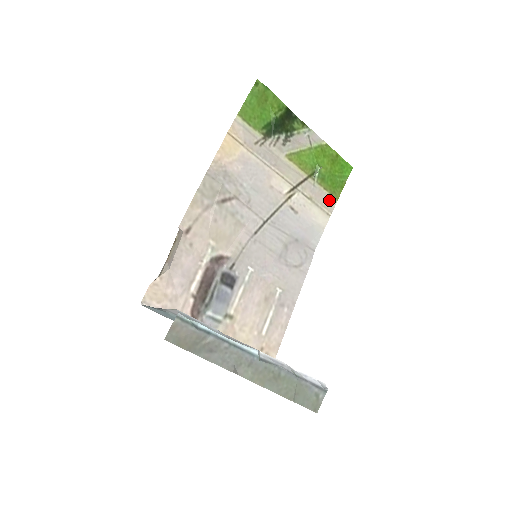
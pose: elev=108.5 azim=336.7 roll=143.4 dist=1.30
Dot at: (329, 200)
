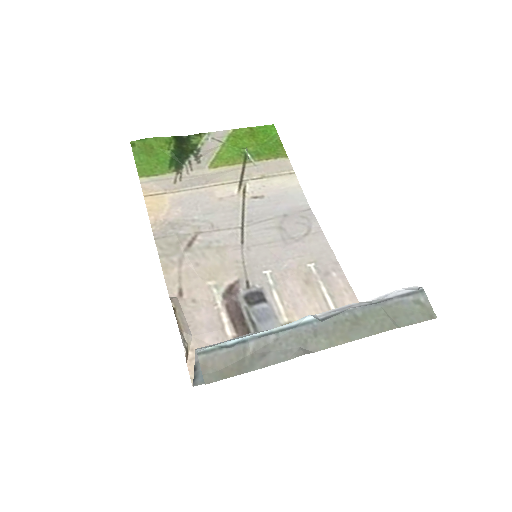
Dot at: (280, 163)
